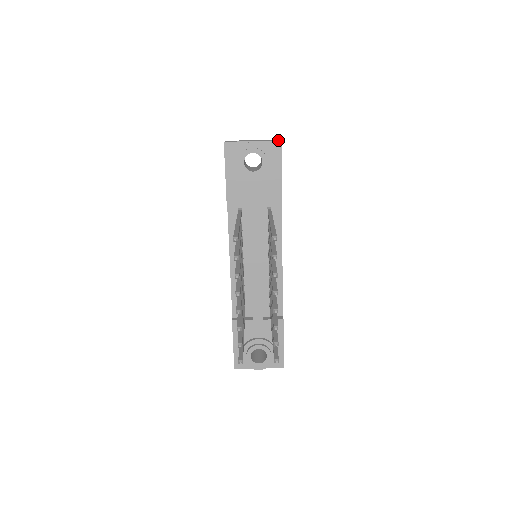
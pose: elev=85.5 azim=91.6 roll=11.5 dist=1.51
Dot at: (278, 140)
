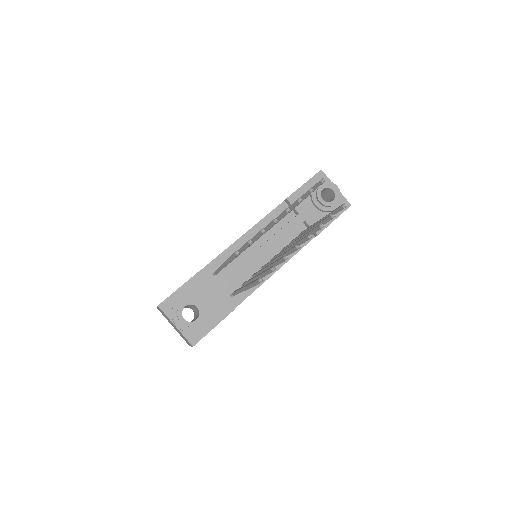
Dot at: occluded
